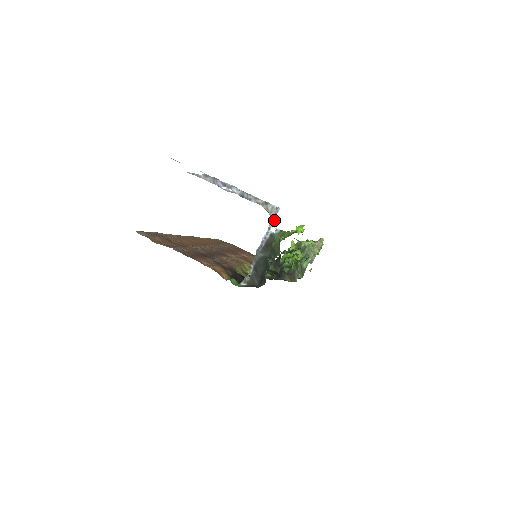
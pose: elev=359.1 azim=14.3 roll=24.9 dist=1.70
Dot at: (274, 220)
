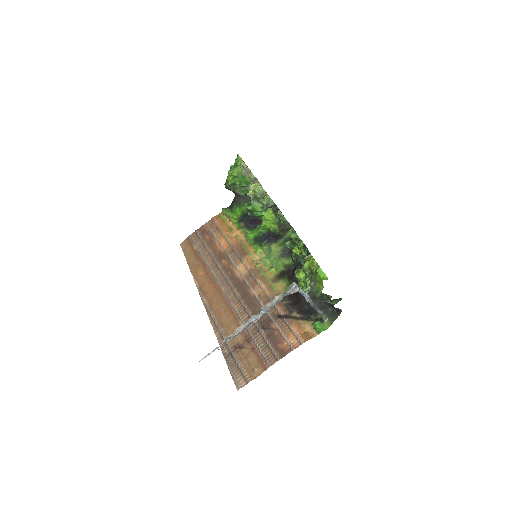
Dot at: (300, 290)
